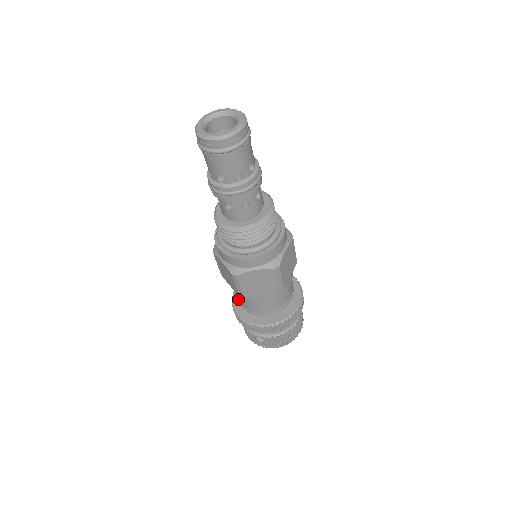
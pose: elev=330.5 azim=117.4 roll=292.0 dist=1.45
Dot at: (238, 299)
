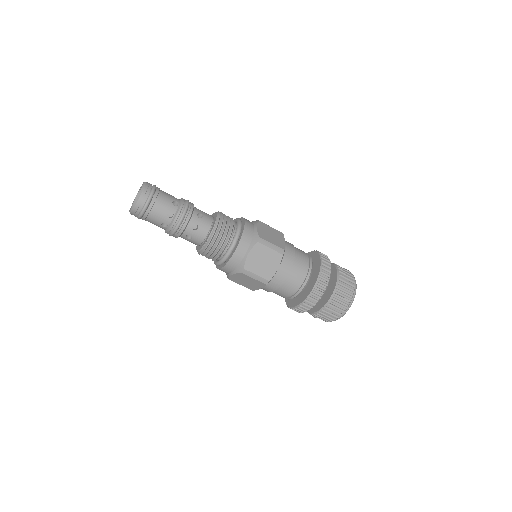
Dot at: occluded
